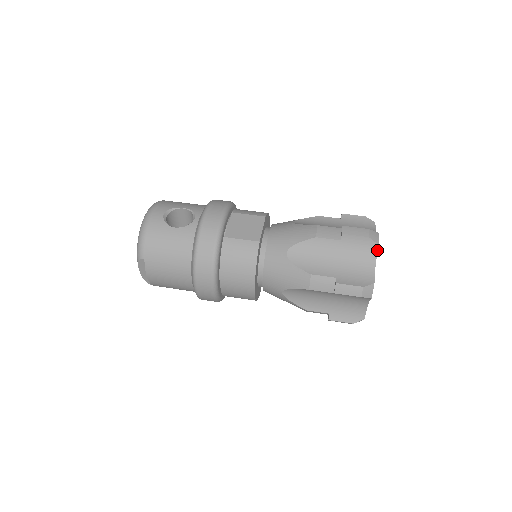
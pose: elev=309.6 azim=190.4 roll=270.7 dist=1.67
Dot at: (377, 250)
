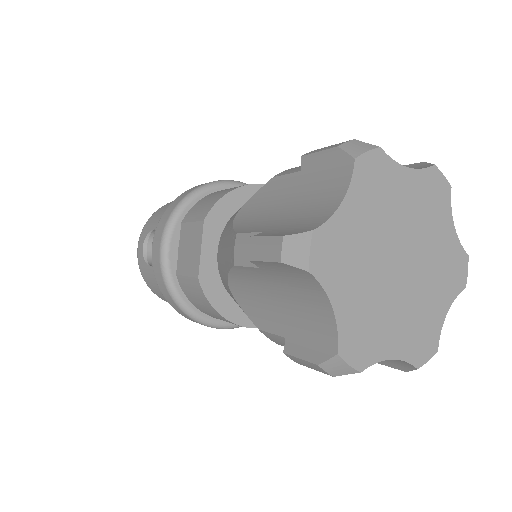
Dot at: (316, 280)
